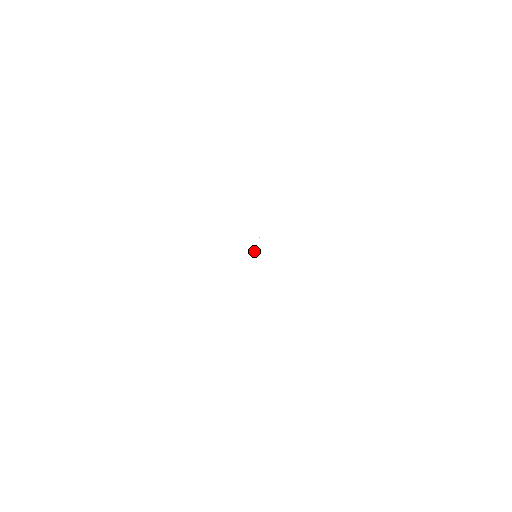
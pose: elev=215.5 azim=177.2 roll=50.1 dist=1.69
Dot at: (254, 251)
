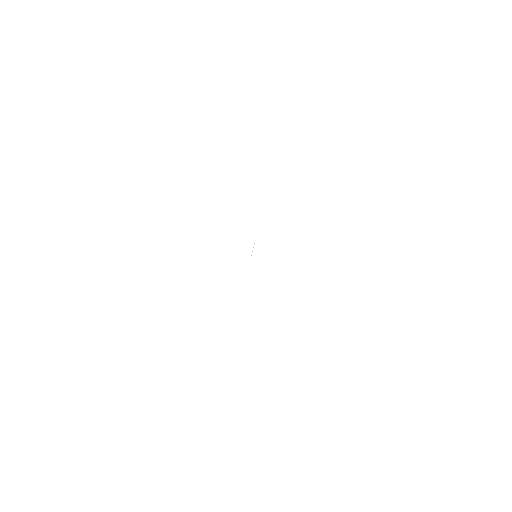
Dot at: occluded
